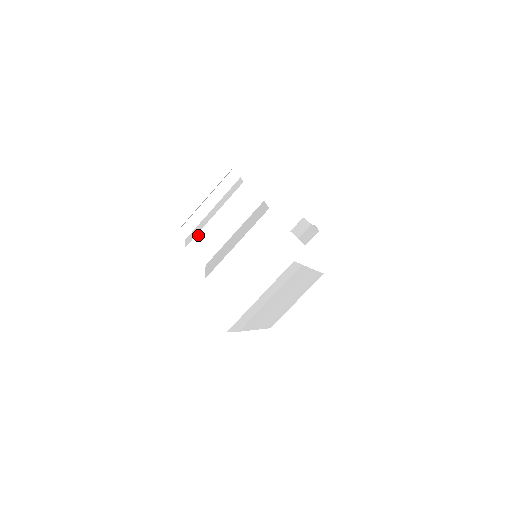
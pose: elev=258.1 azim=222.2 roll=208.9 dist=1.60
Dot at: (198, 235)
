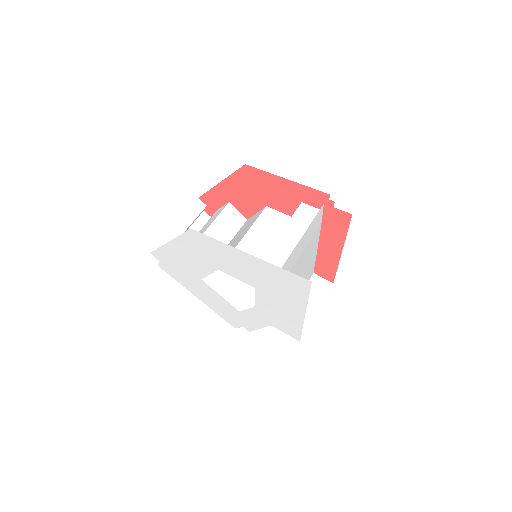
Dot at: occluded
